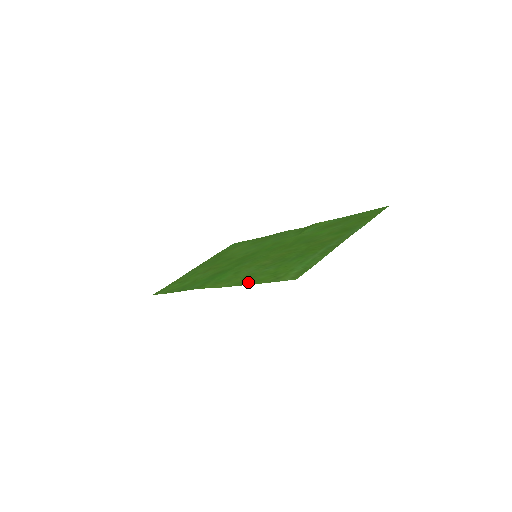
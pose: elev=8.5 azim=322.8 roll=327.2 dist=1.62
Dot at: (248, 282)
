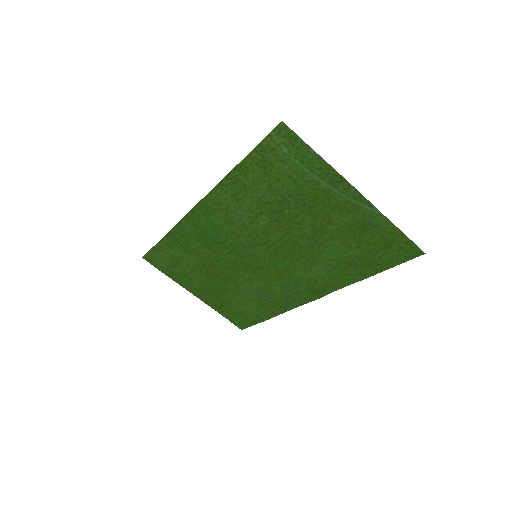
Dot at: (235, 175)
